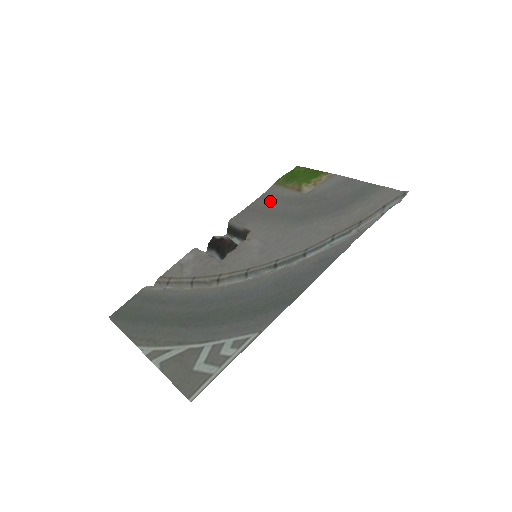
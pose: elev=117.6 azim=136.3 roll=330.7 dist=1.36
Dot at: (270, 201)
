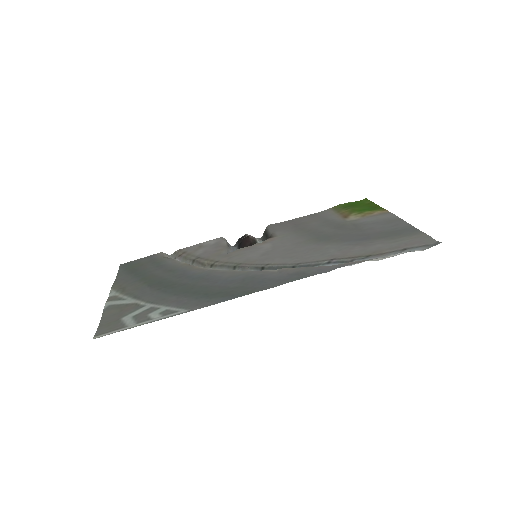
Dot at: (314, 219)
